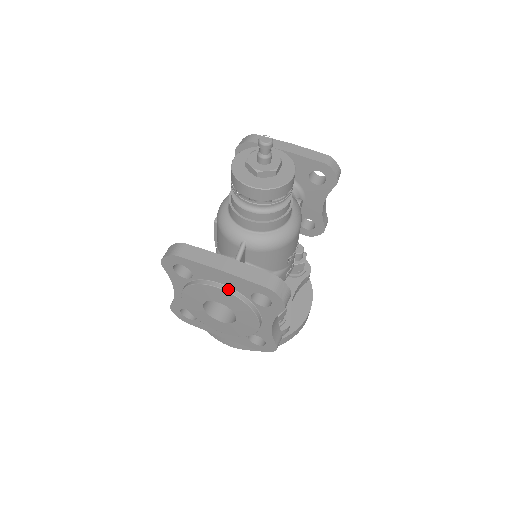
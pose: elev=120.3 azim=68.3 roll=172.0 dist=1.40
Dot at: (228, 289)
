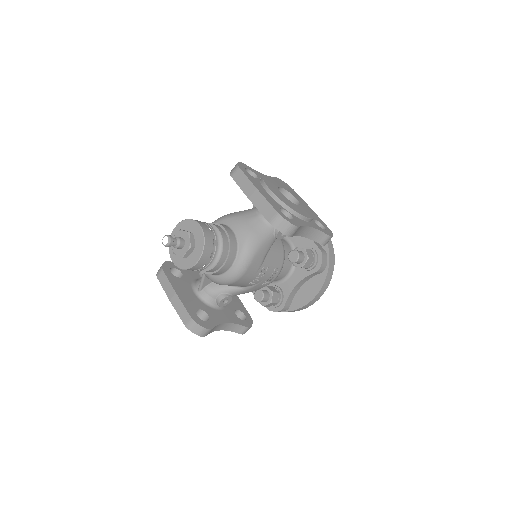
Dot at: occluded
